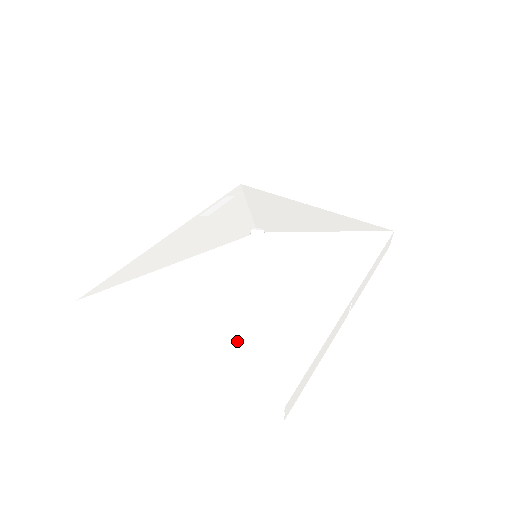
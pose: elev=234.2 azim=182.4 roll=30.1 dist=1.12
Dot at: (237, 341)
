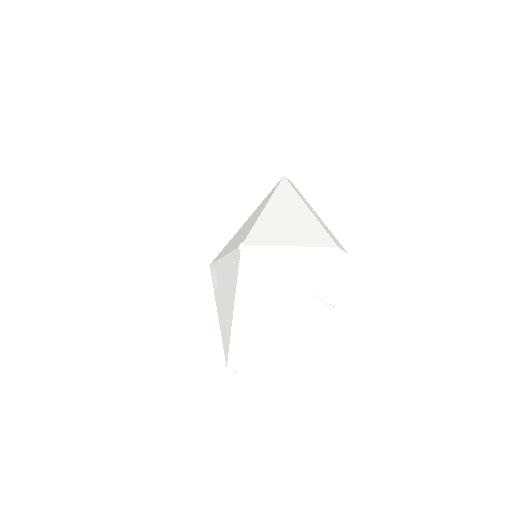
Dot at: (294, 268)
